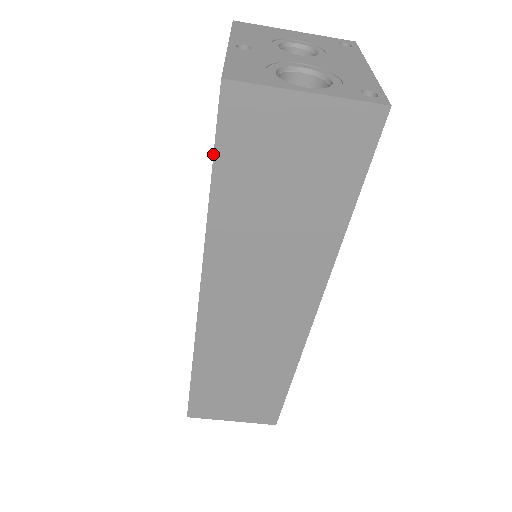
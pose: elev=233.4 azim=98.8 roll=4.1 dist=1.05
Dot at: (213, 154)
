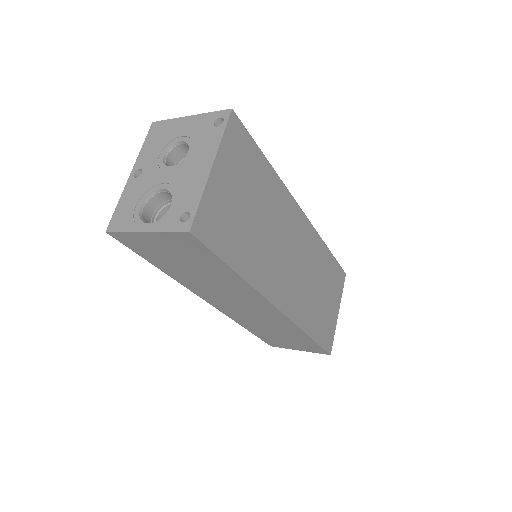
Dot at: occluded
